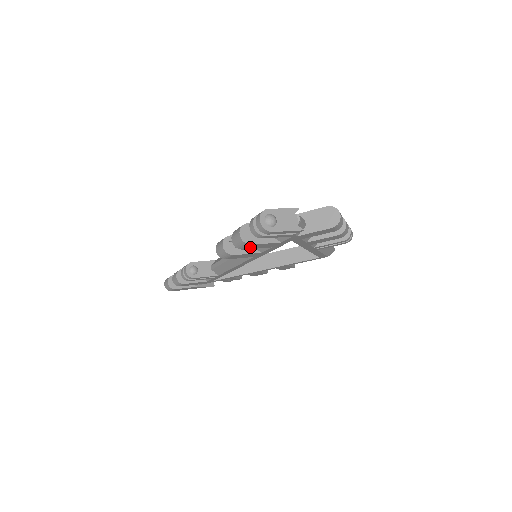
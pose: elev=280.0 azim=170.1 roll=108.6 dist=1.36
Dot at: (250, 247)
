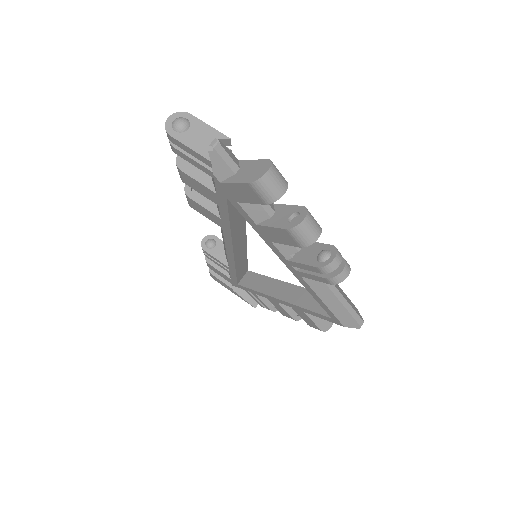
Dot at: (188, 181)
